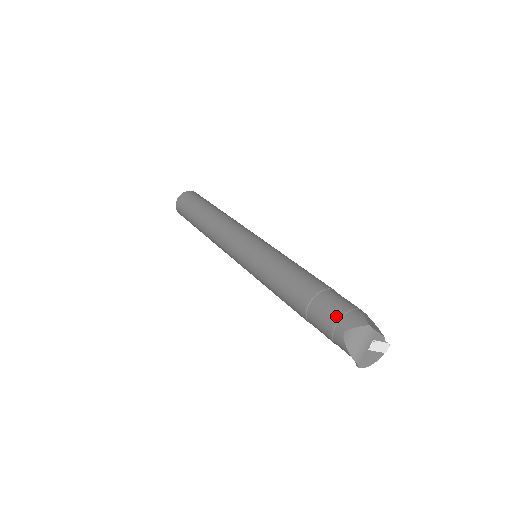
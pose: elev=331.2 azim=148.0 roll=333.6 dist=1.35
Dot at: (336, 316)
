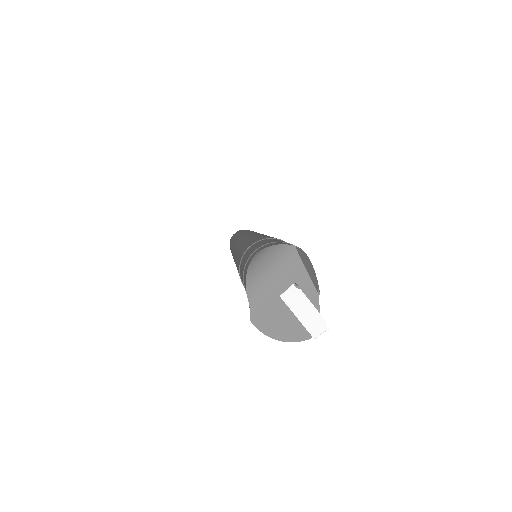
Dot at: (265, 243)
